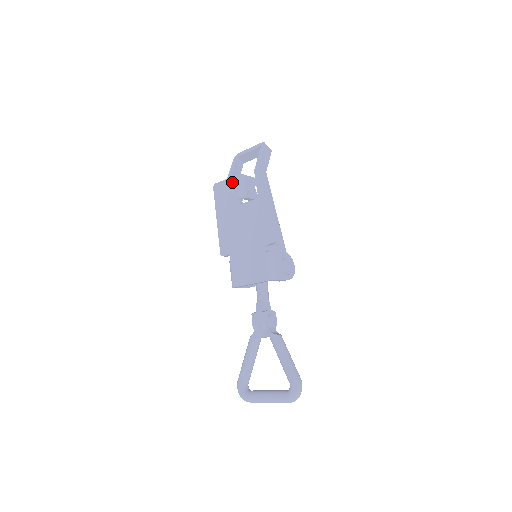
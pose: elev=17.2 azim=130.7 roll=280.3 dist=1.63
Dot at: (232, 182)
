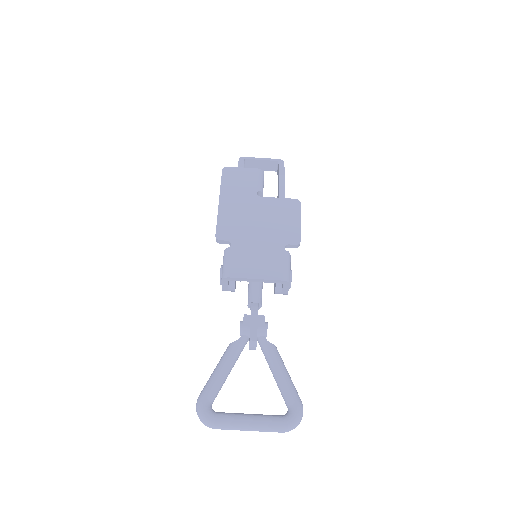
Dot at: (252, 173)
